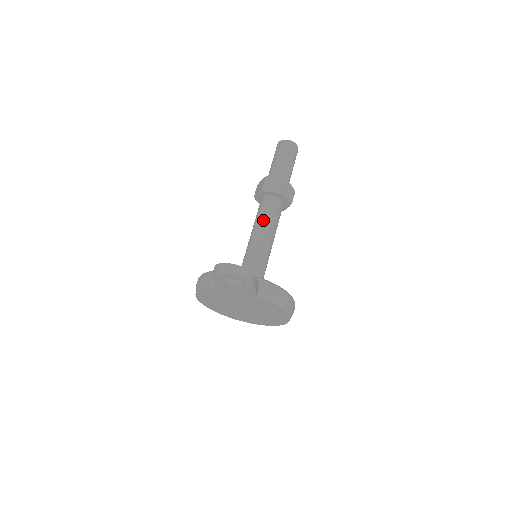
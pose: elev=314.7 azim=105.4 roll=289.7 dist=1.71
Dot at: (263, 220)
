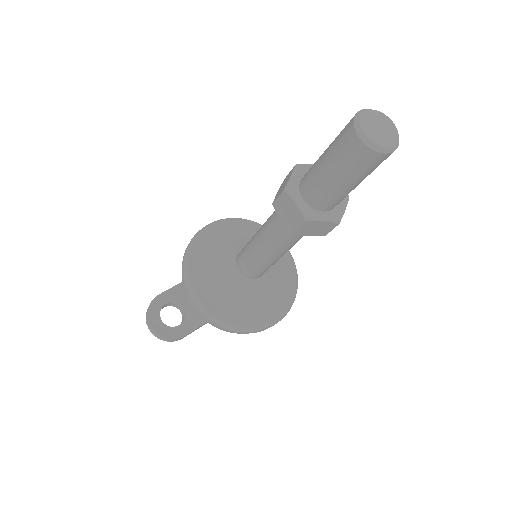
Dot at: (267, 236)
